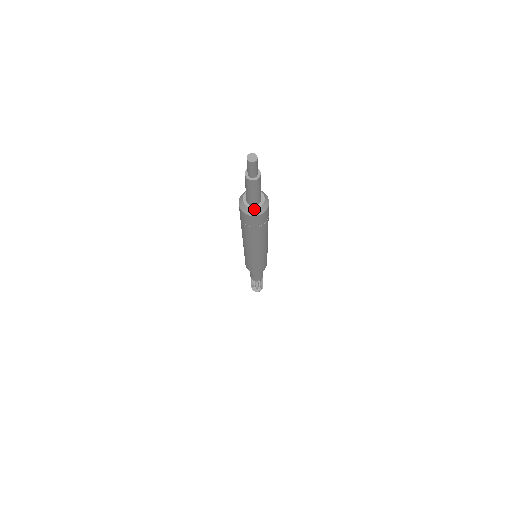
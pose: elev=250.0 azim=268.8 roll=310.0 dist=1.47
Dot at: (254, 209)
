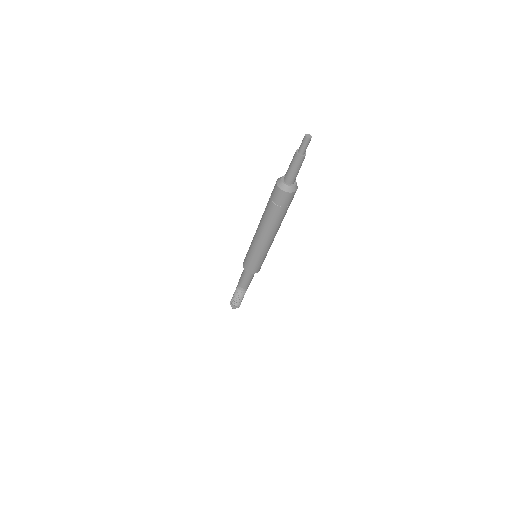
Dot at: (288, 186)
